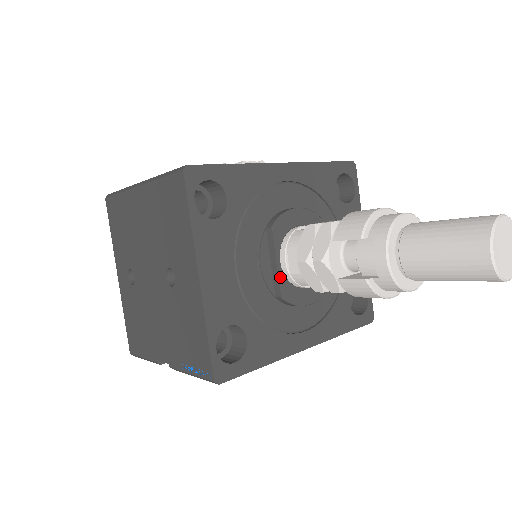
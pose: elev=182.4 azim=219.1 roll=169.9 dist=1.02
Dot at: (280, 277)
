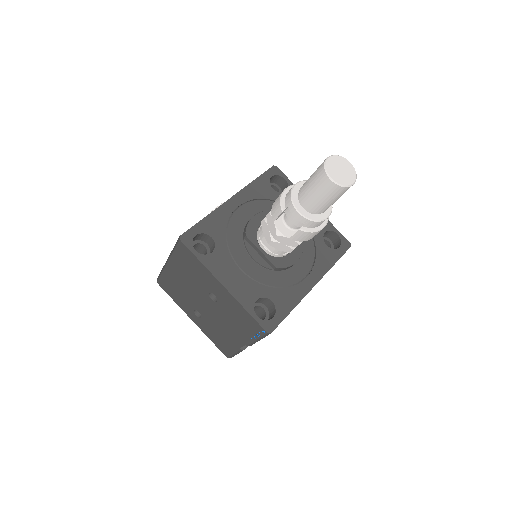
Dot at: (268, 258)
